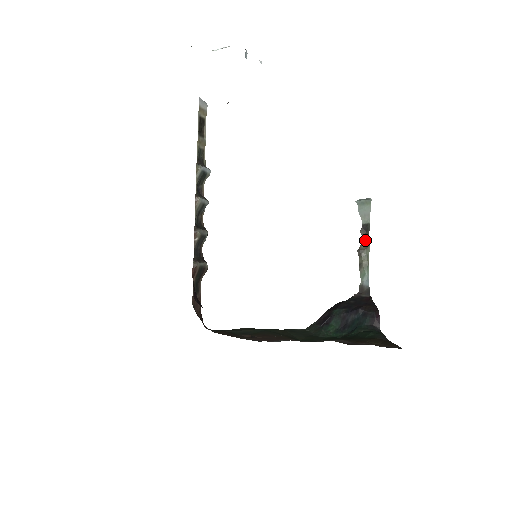
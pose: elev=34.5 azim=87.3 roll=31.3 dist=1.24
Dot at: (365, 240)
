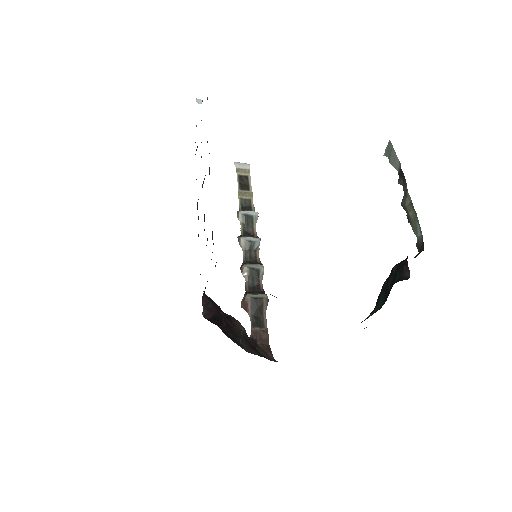
Dot at: (404, 188)
